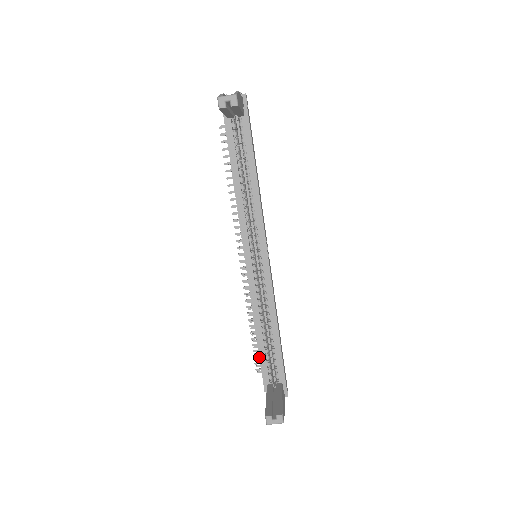
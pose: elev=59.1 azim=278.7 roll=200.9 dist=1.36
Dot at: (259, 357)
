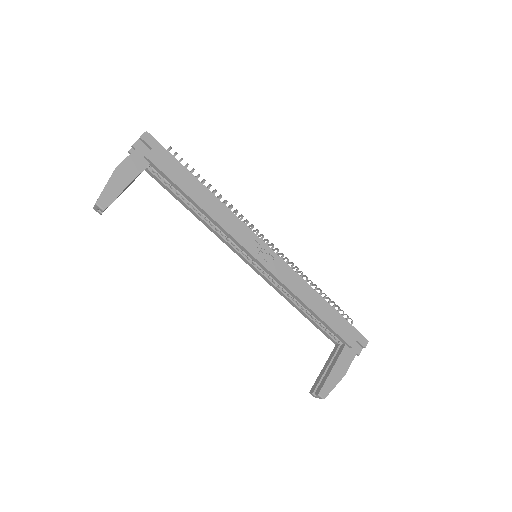
Dot at: (315, 326)
